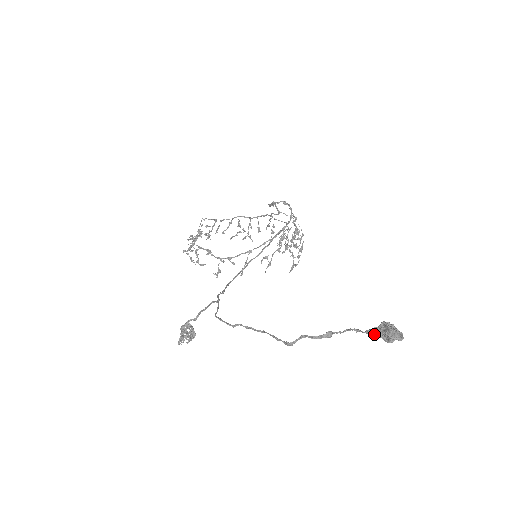
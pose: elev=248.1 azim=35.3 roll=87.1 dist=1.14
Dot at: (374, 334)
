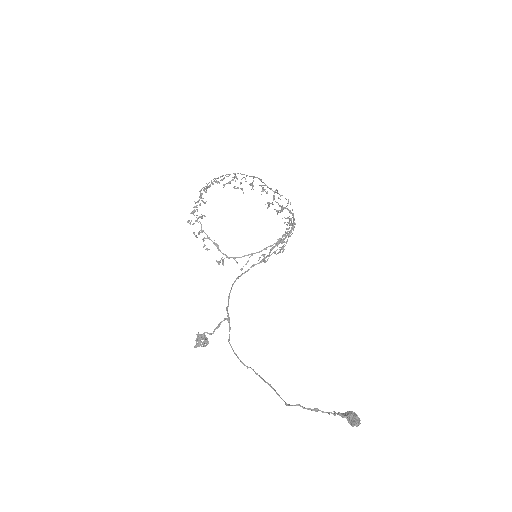
Dot at: (344, 417)
